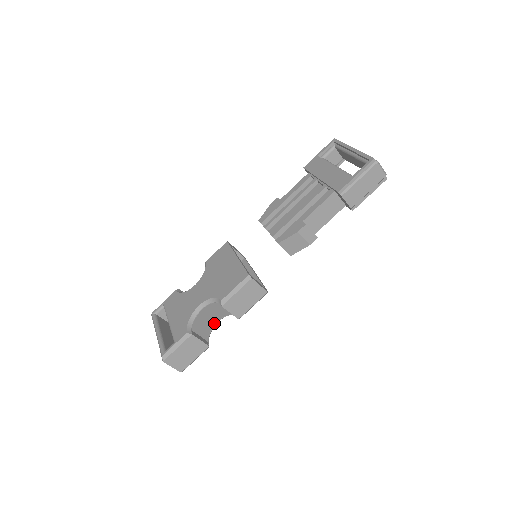
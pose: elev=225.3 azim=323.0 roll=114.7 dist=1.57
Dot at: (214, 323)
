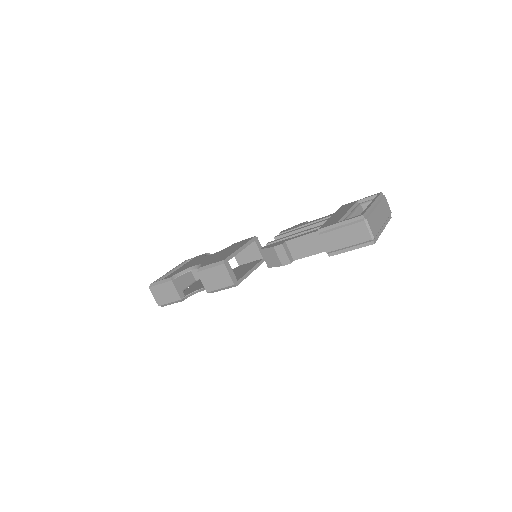
Dot at: (200, 288)
